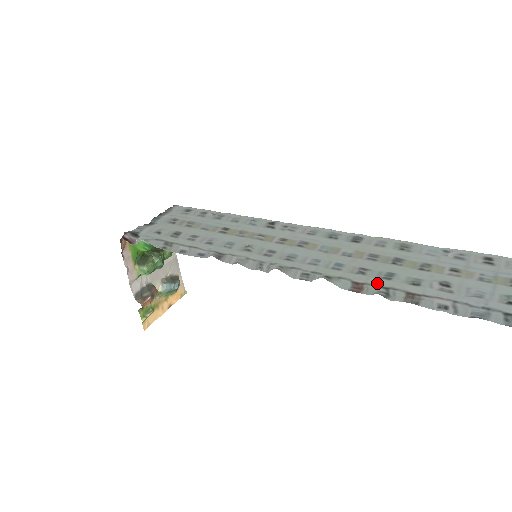
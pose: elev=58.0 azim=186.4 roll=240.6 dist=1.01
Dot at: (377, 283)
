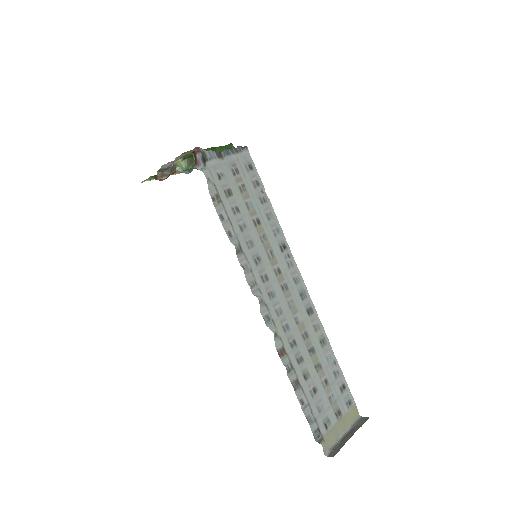
Dot at: (292, 360)
